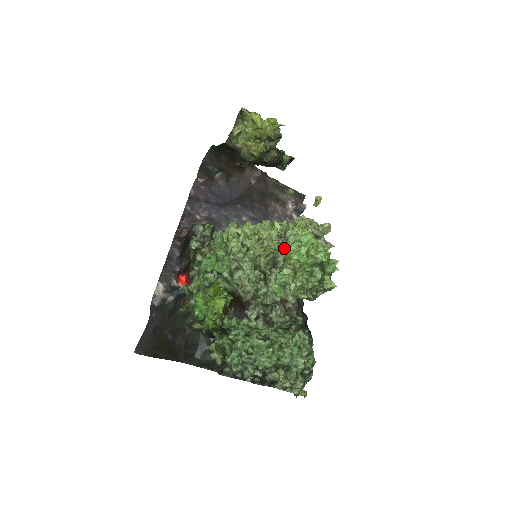
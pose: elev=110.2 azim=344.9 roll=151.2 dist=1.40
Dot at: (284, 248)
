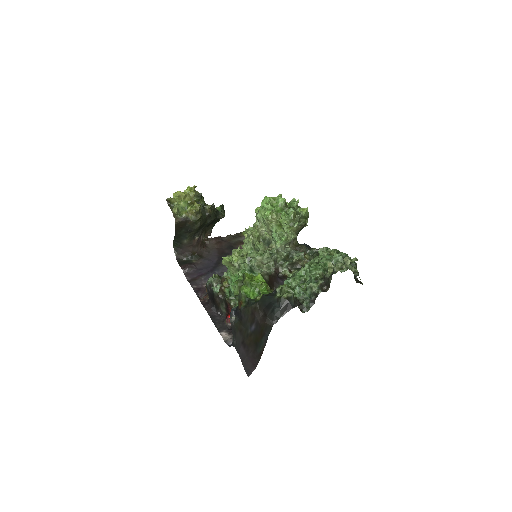
Dot at: (261, 224)
